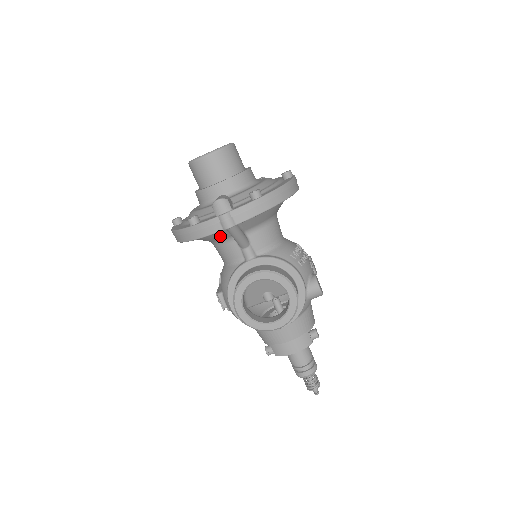
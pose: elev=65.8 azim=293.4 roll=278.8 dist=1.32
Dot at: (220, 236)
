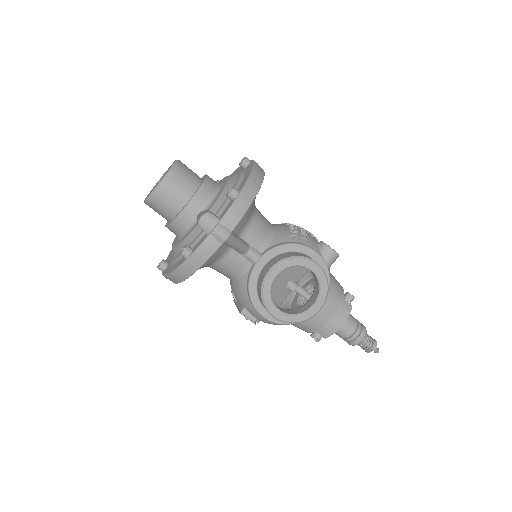
Dot at: (218, 253)
